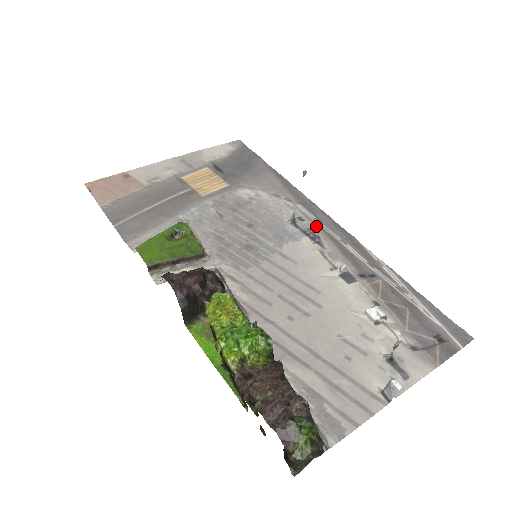
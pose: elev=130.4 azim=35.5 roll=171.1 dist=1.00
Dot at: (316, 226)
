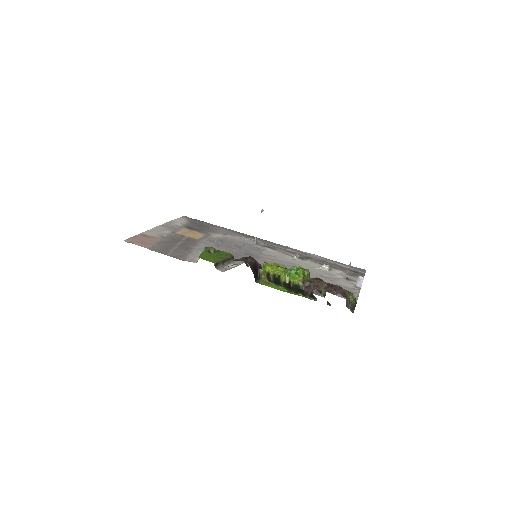
Dot at: (267, 244)
